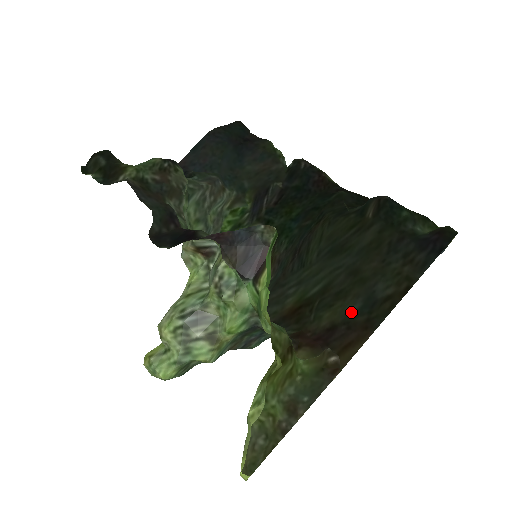
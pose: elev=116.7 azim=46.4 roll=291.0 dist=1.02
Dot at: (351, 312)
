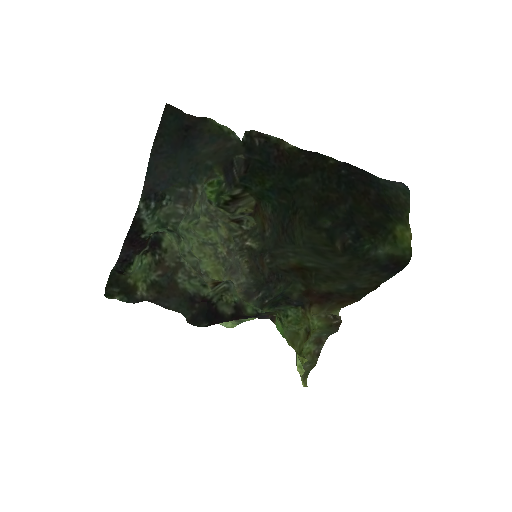
Dot at: (340, 289)
